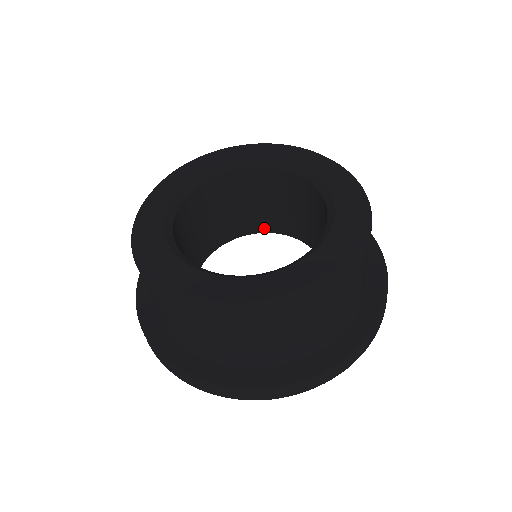
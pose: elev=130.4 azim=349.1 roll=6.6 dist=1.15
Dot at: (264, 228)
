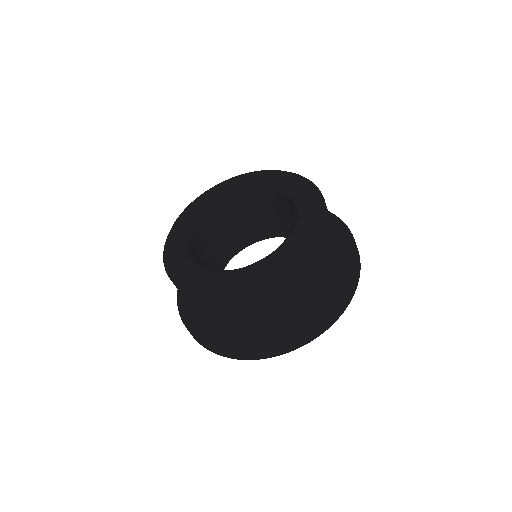
Dot at: (225, 261)
